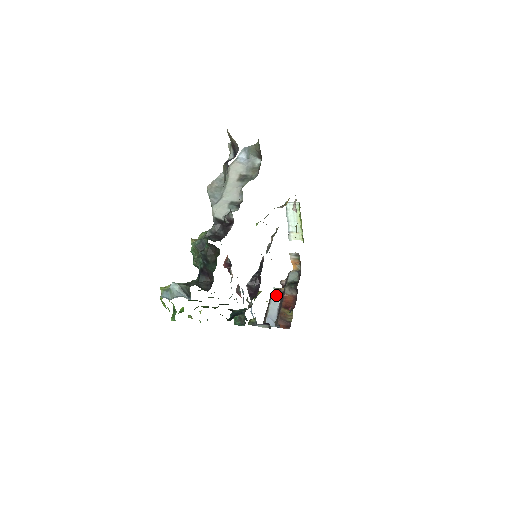
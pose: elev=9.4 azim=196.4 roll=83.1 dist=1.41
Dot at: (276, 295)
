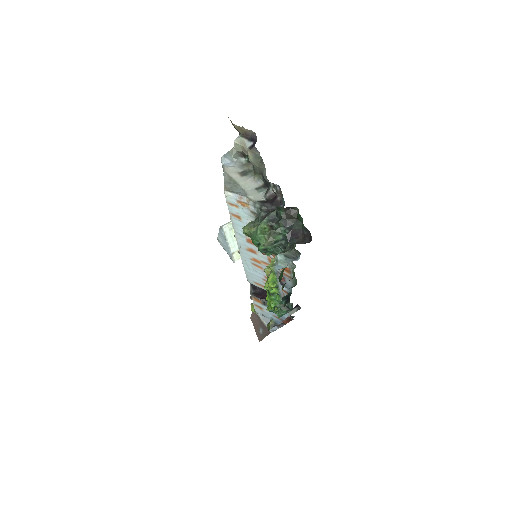
Dot at: occluded
